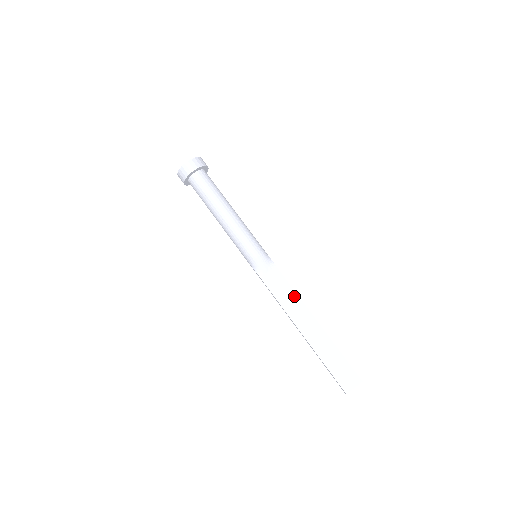
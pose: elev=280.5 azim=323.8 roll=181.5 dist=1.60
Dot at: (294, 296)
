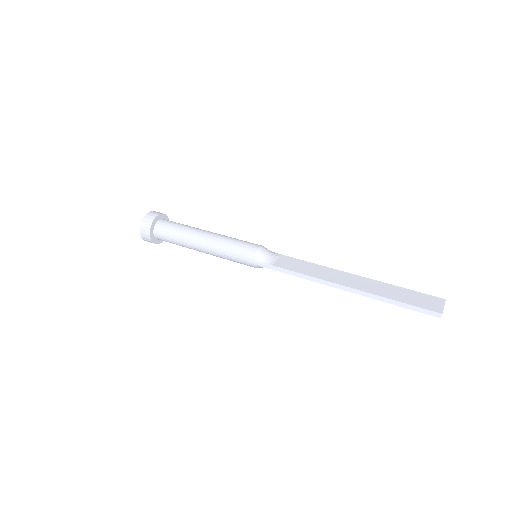
Dot at: (317, 266)
